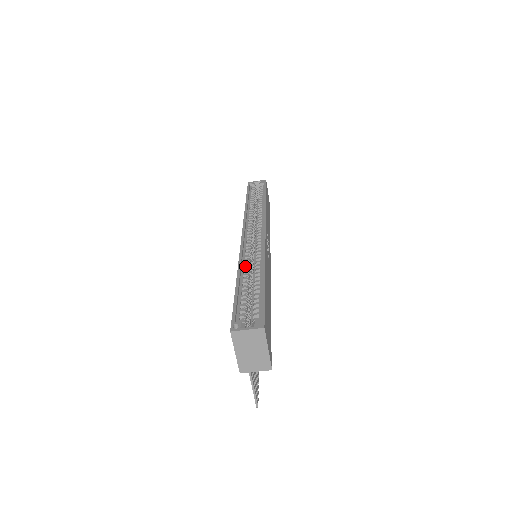
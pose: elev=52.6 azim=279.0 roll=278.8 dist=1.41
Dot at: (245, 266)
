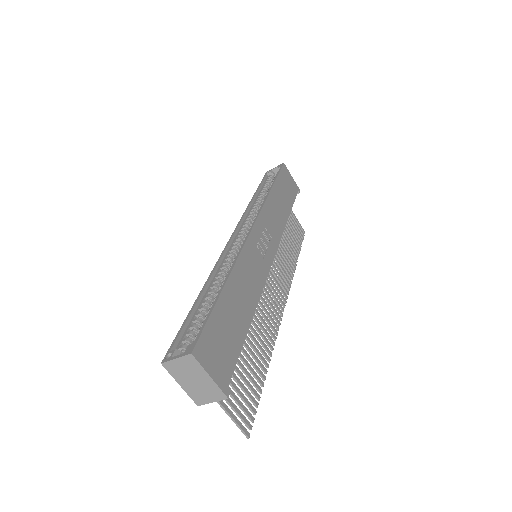
Dot at: (217, 275)
